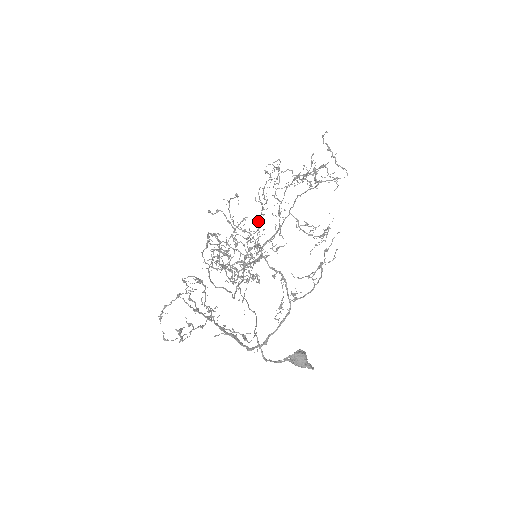
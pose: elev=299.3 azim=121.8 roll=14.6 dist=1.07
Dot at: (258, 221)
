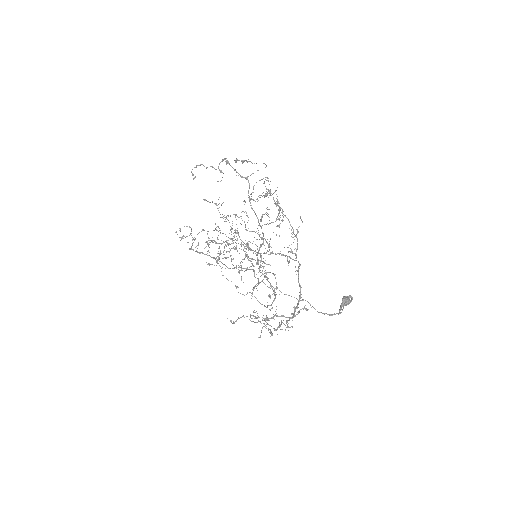
Dot at: occluded
